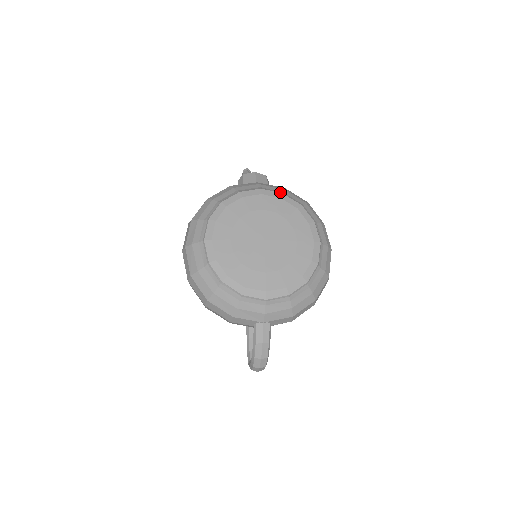
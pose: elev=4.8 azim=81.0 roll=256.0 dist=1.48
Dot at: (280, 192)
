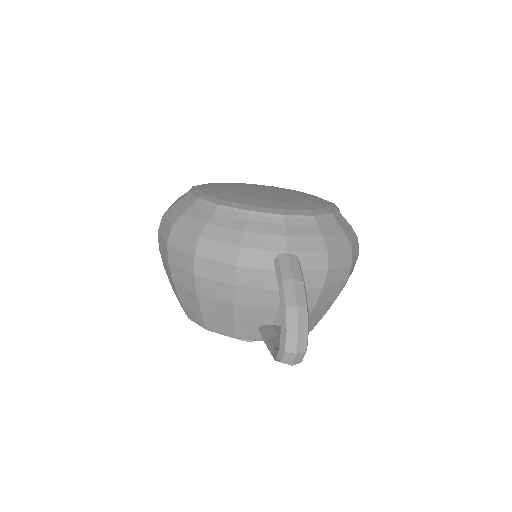
Dot at: occluded
